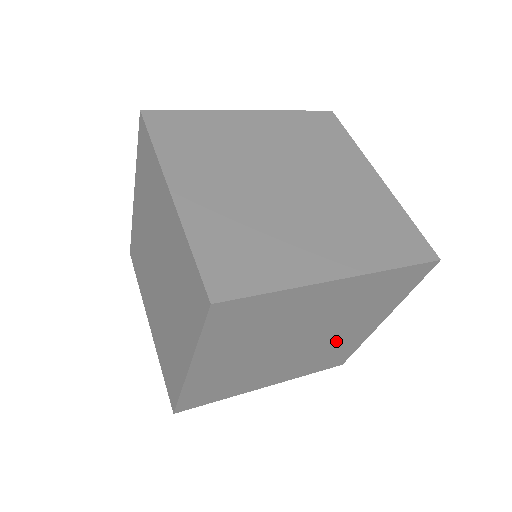
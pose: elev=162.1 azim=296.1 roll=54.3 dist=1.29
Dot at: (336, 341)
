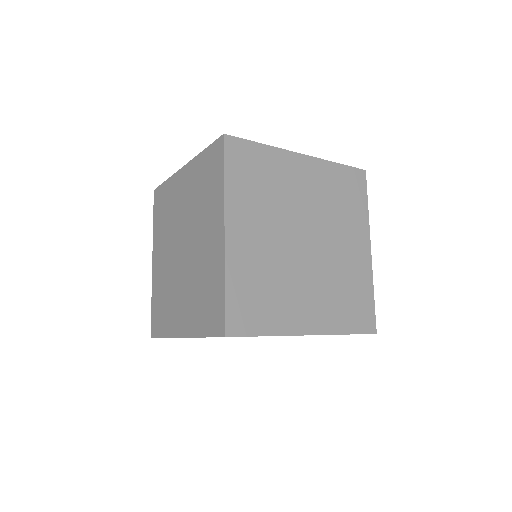
Dot at: occluded
